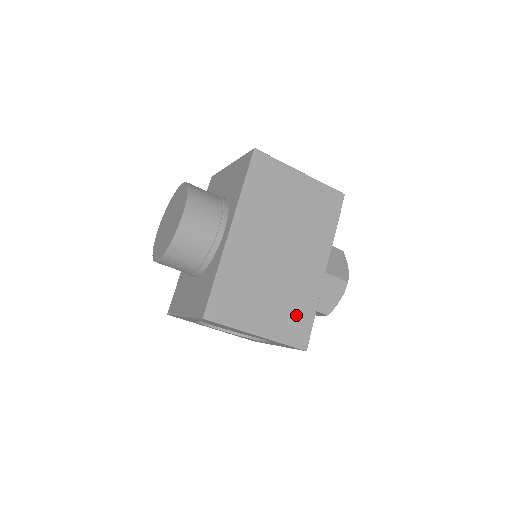
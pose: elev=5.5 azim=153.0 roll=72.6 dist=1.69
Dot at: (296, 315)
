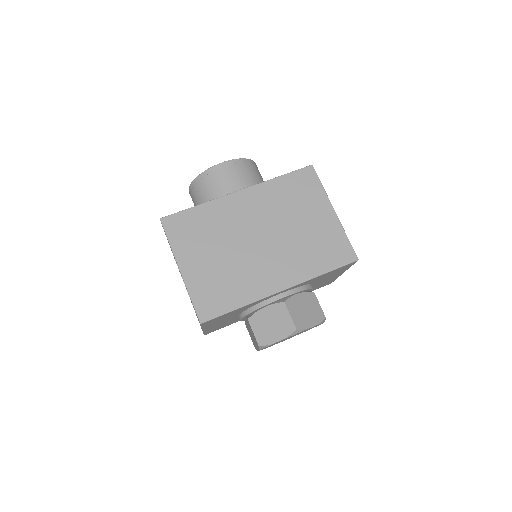
Dot at: (222, 291)
